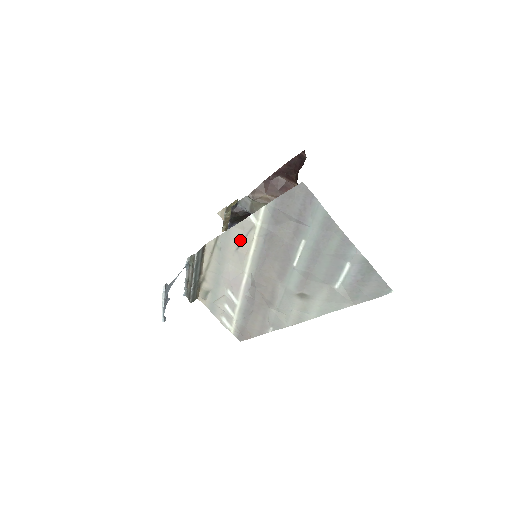
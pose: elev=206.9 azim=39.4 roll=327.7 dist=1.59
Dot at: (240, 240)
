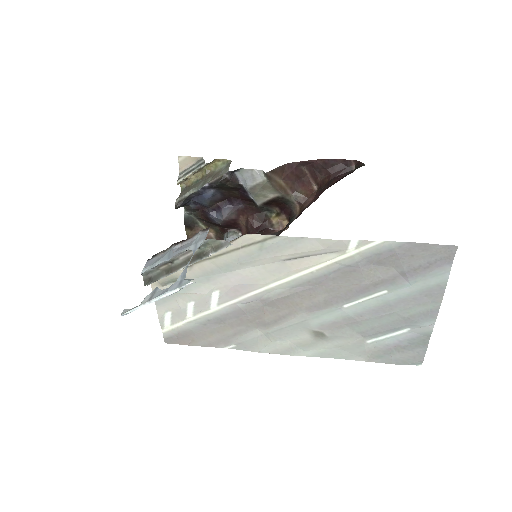
Dot at: (304, 254)
